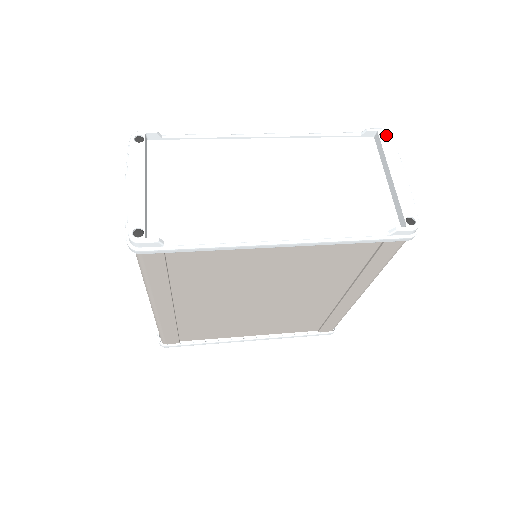
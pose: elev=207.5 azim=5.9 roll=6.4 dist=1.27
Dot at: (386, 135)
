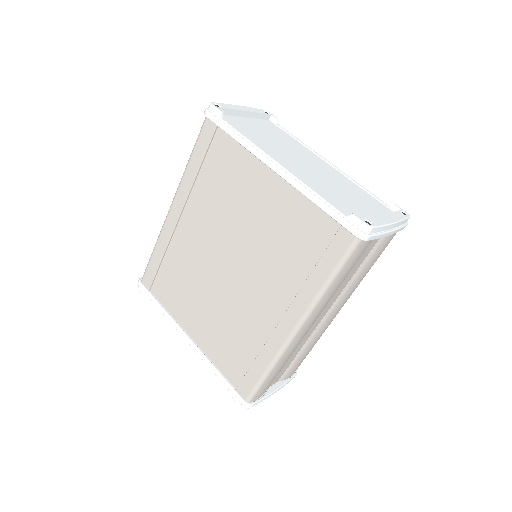
Dot at: (406, 215)
